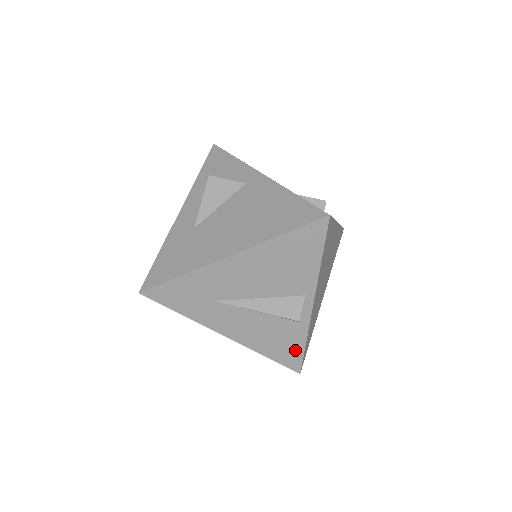
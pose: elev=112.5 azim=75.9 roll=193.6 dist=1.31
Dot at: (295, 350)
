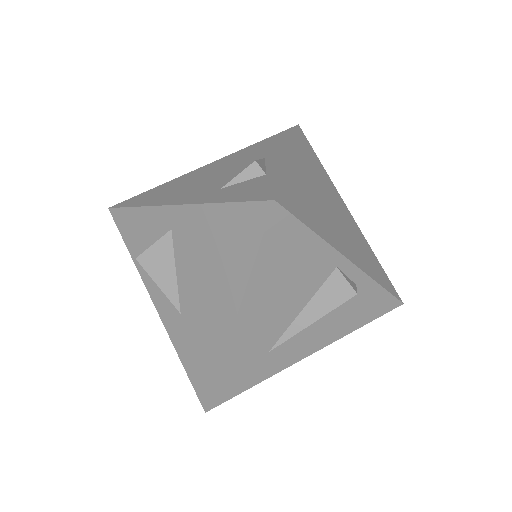
Dot at: (379, 299)
